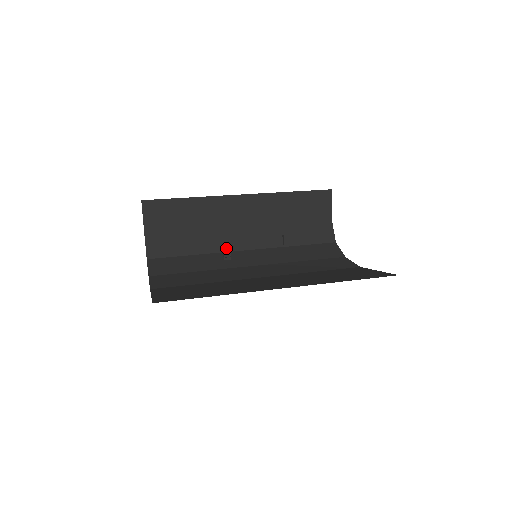
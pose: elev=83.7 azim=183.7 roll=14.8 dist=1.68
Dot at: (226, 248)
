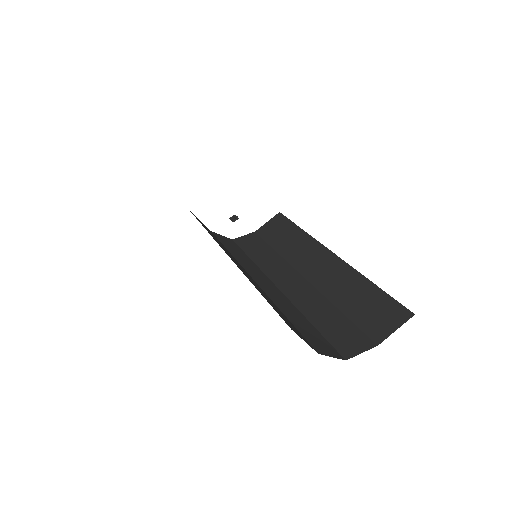
Dot at: (270, 274)
